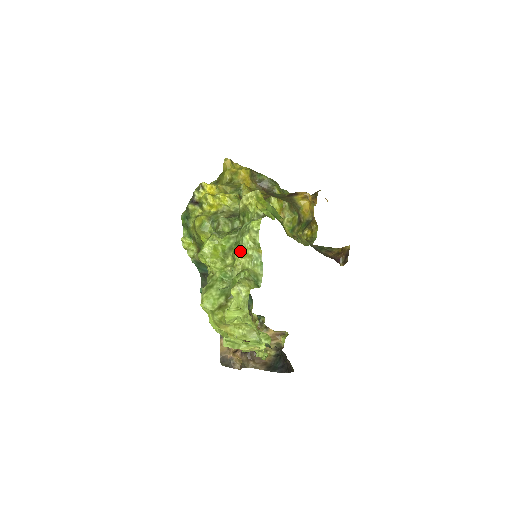
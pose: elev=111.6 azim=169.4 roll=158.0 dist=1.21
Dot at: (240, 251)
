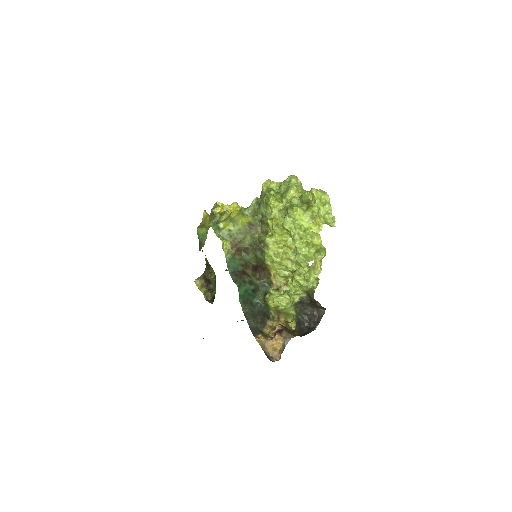
Dot at: (293, 188)
